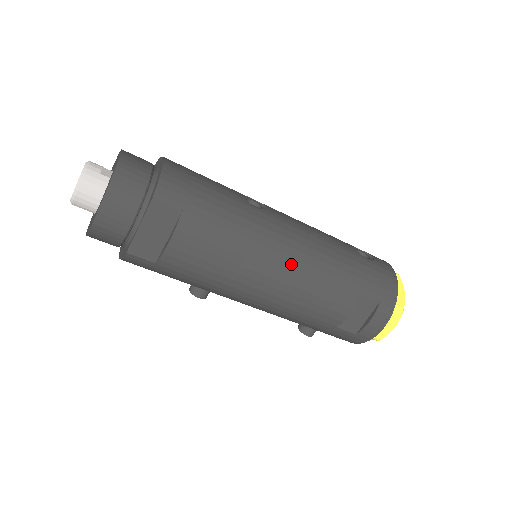
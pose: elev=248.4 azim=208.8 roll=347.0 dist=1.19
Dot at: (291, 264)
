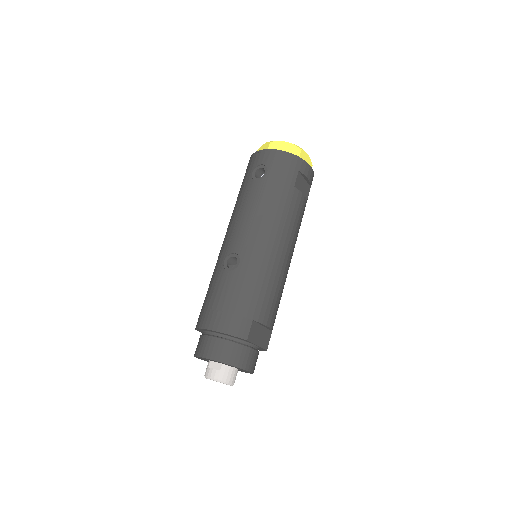
Dot at: (279, 241)
